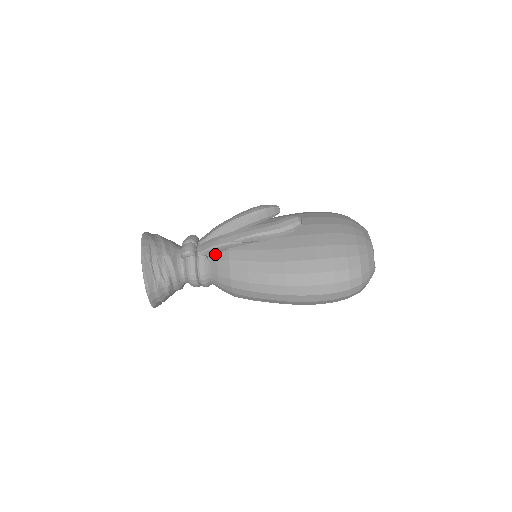
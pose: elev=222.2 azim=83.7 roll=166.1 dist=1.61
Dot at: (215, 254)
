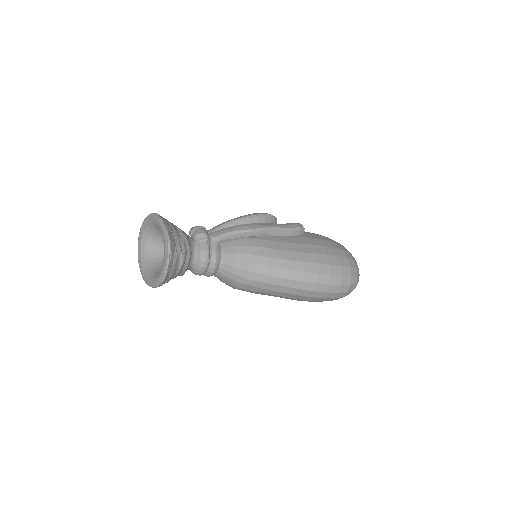
Dot at: (230, 241)
